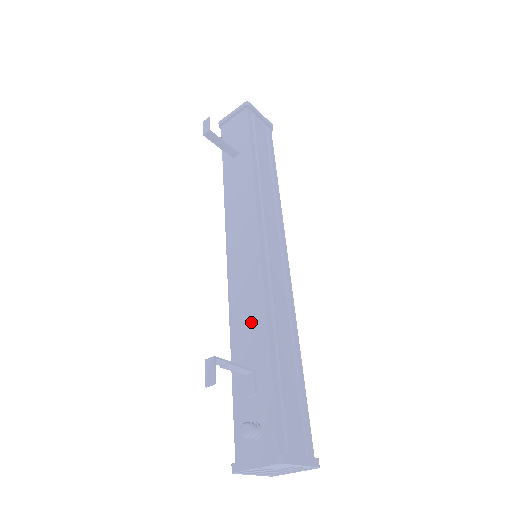
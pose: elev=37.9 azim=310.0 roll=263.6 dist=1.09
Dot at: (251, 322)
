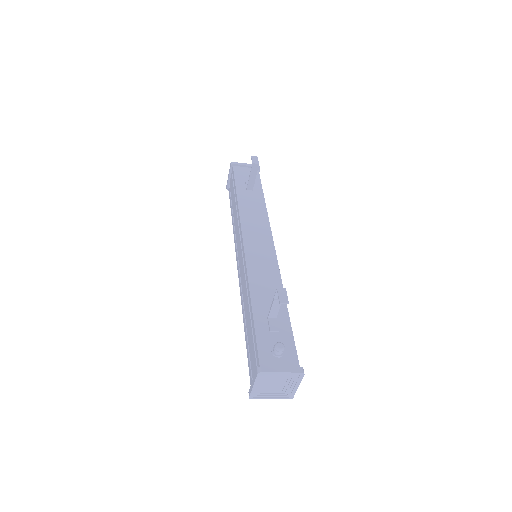
Dot at: (270, 289)
